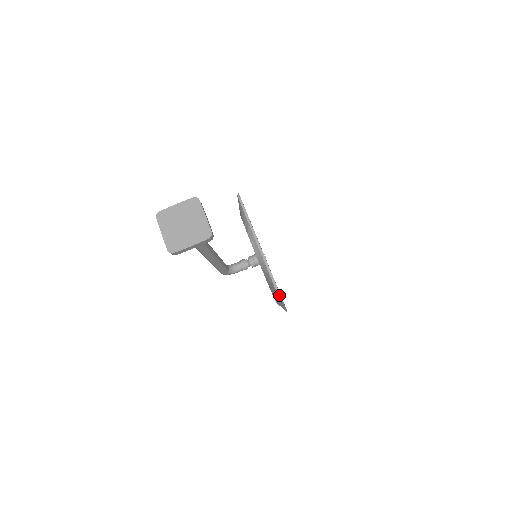
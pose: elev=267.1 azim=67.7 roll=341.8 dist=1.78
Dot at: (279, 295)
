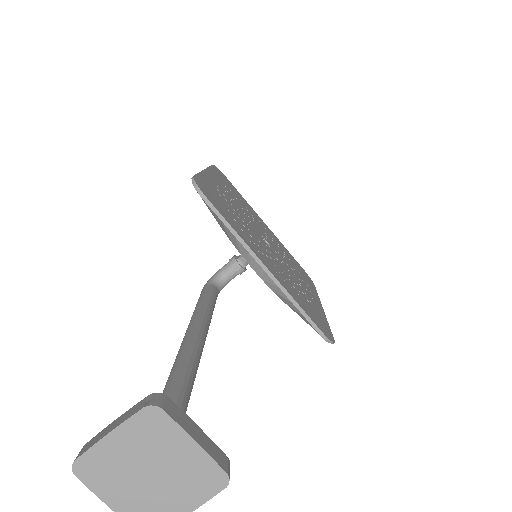
Dot at: occluded
